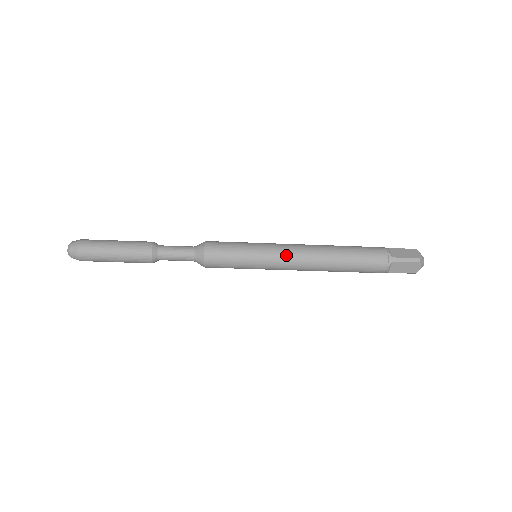
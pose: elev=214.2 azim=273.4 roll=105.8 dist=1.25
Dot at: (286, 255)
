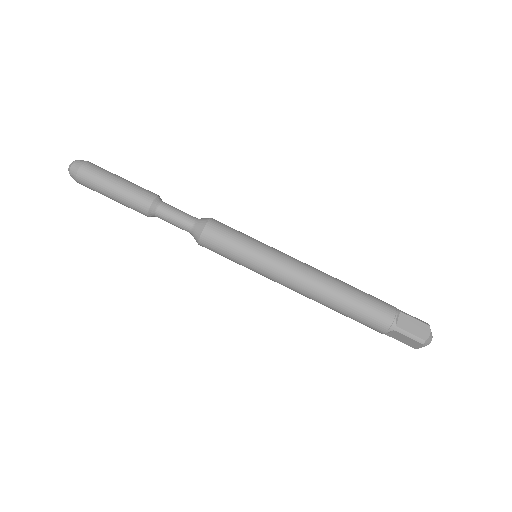
Dot at: (292, 257)
